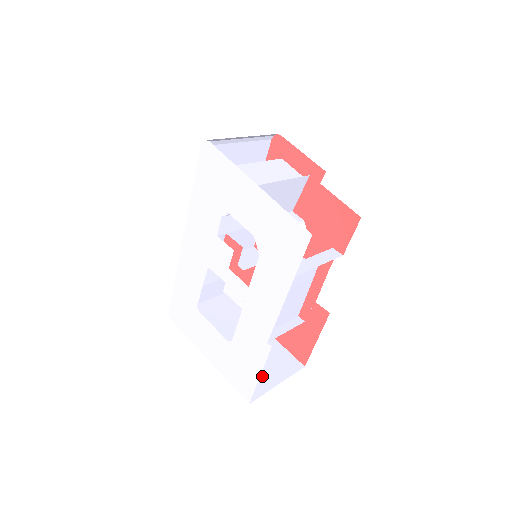
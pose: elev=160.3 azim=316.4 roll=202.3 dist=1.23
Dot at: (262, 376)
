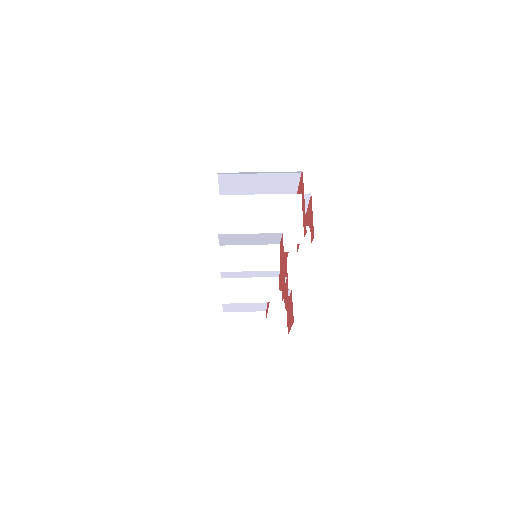
Dot at: (251, 324)
